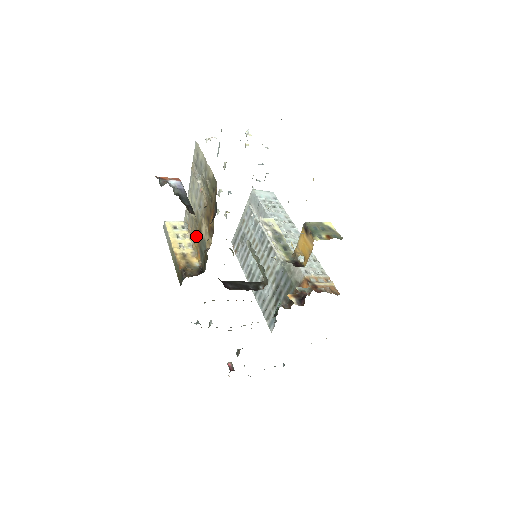
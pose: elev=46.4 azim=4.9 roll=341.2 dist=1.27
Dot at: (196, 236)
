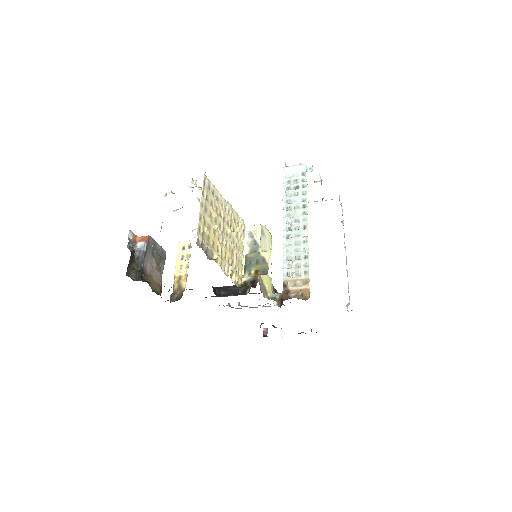
Dot at: occluded
